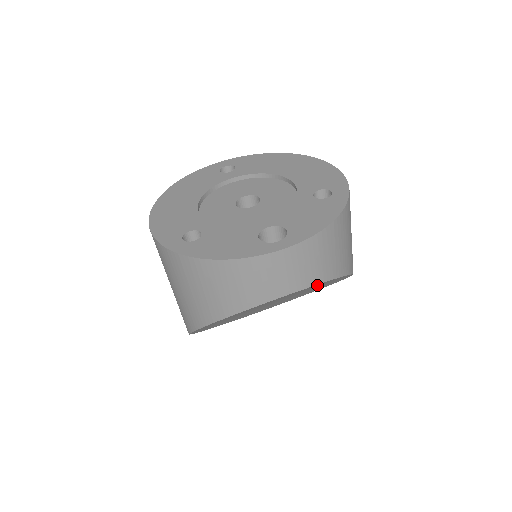
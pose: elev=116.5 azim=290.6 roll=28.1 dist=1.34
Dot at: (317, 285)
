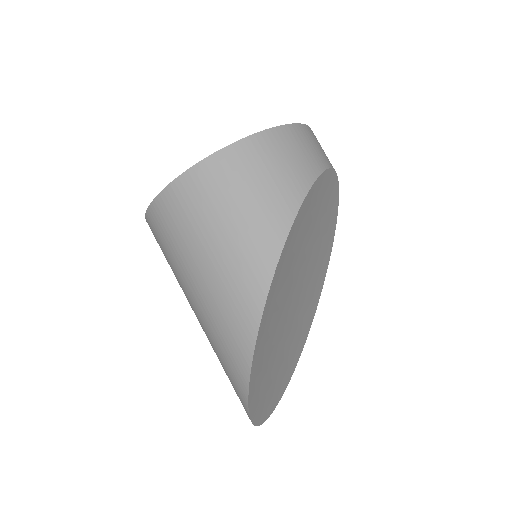
Dot at: (322, 241)
